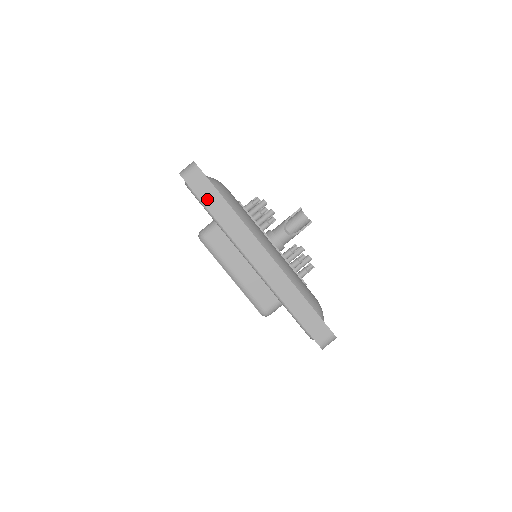
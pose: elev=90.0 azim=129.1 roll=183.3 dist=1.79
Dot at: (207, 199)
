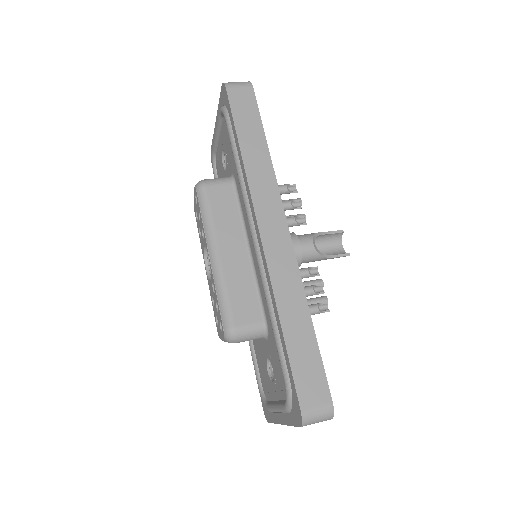
Dot at: (243, 124)
